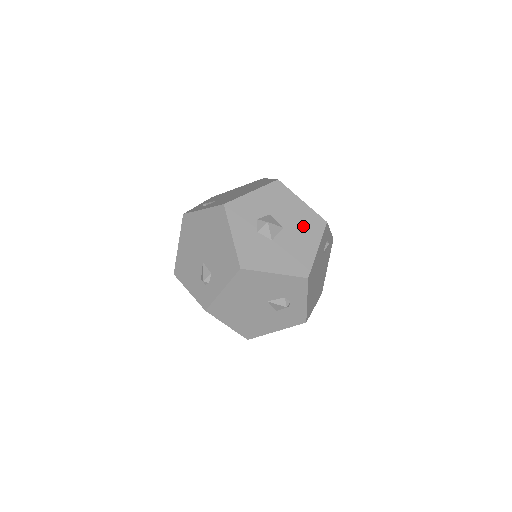
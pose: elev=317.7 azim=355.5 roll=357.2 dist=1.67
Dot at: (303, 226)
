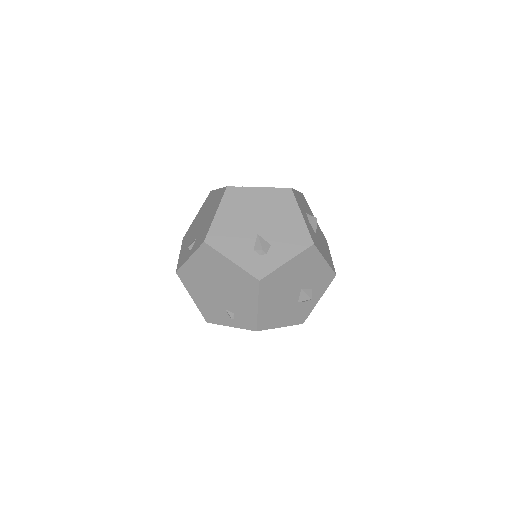
Dot at: (321, 236)
